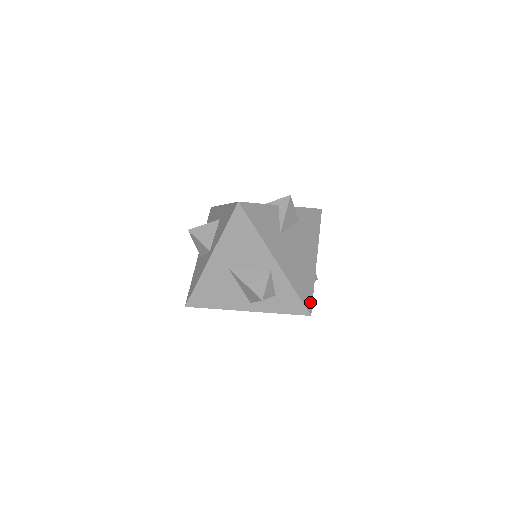
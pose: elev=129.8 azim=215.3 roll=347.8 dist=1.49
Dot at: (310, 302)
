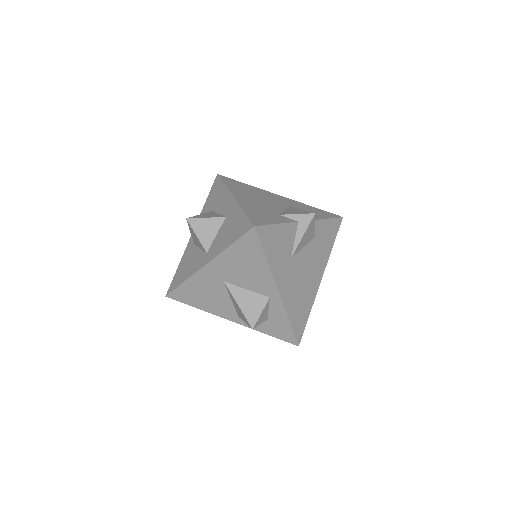
Dot at: (302, 331)
